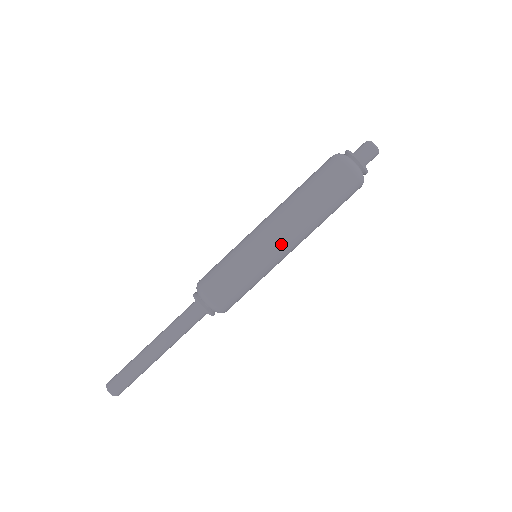
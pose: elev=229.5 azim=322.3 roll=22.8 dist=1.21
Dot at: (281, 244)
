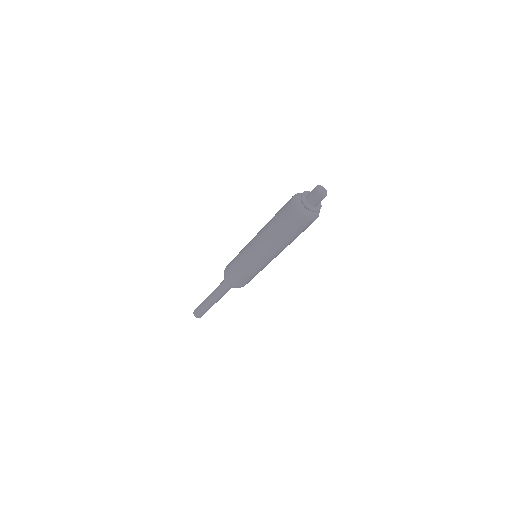
Dot at: (268, 259)
